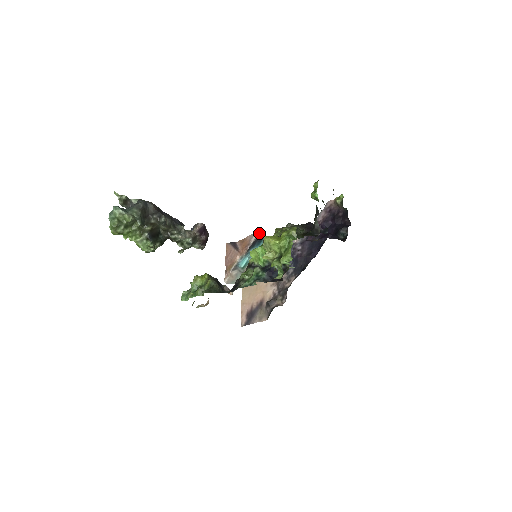
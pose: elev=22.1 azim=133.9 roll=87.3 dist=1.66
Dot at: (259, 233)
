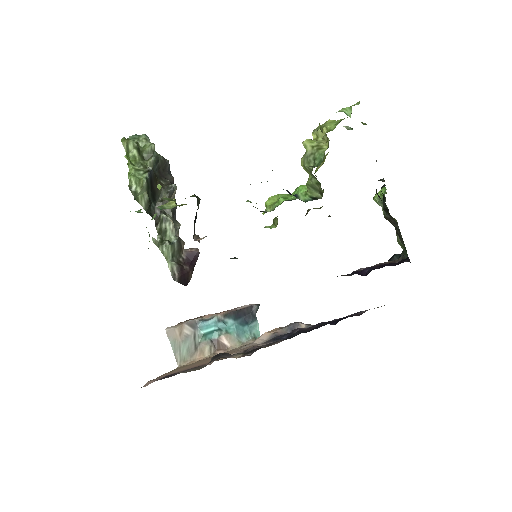
Dot at: (255, 304)
